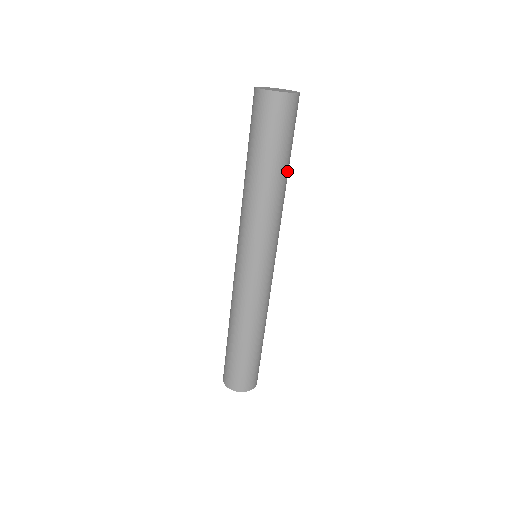
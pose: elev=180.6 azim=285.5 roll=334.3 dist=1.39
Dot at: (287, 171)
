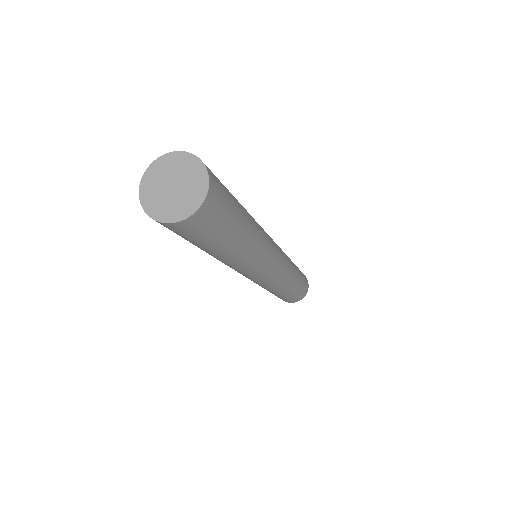
Dot at: (237, 245)
